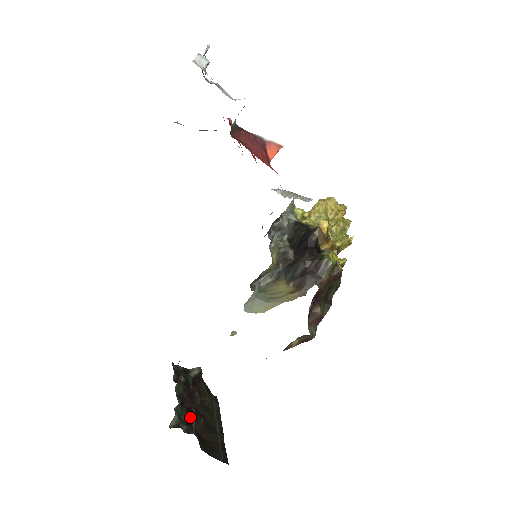
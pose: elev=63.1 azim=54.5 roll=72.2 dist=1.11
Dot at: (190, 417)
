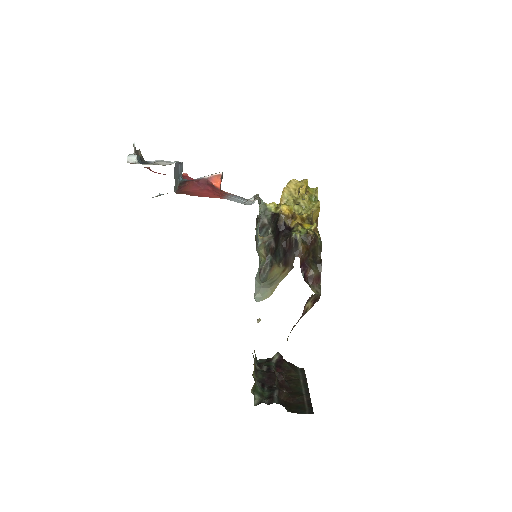
Dot at: (271, 392)
